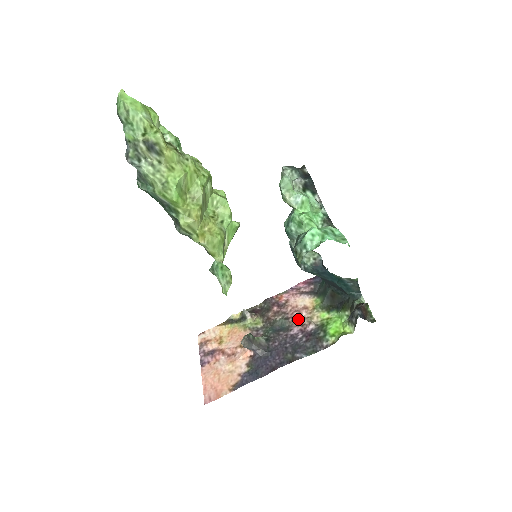
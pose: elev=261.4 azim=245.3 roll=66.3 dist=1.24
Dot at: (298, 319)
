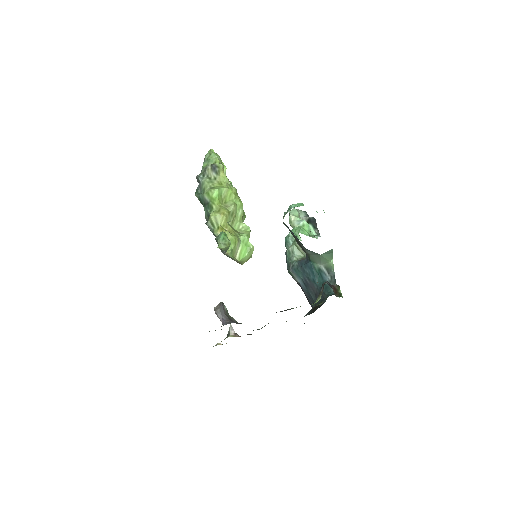
Dot at: occluded
